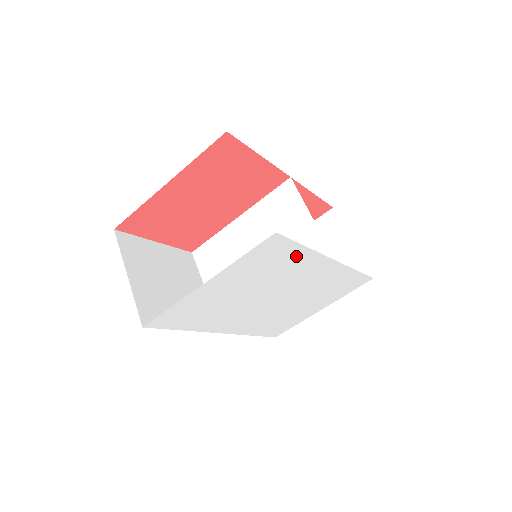
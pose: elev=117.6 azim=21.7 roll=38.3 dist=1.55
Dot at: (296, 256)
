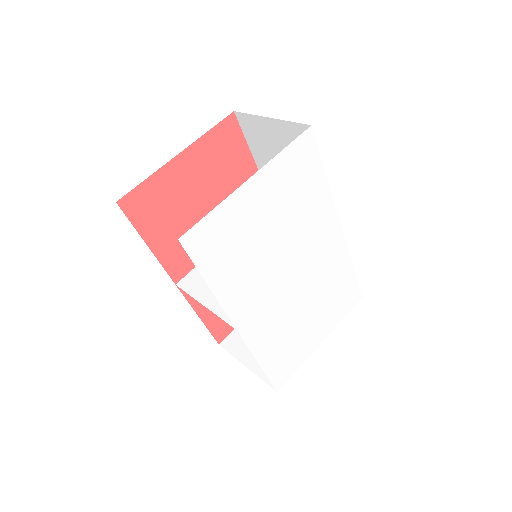
Dot at: (318, 188)
